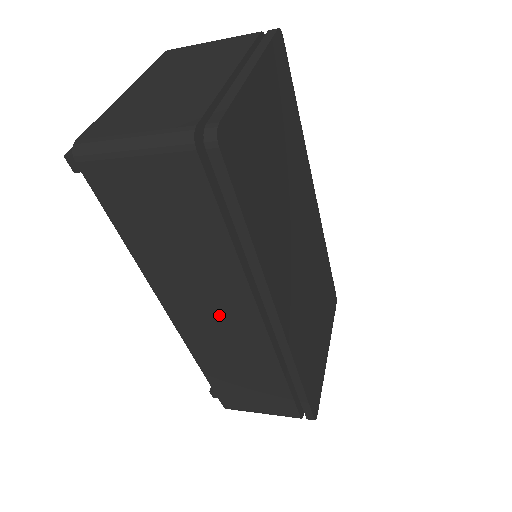
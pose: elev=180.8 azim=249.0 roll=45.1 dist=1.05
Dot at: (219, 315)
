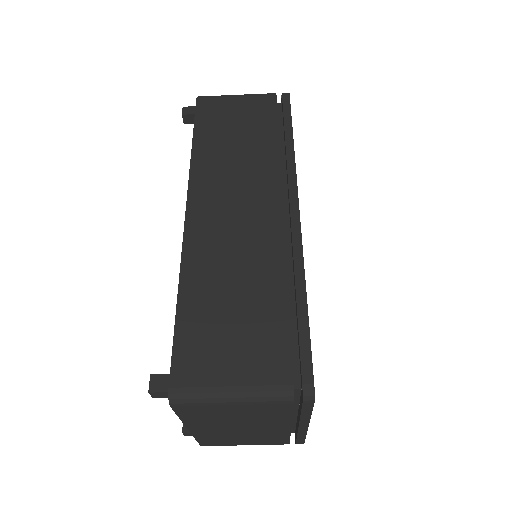
Dot at: (241, 204)
